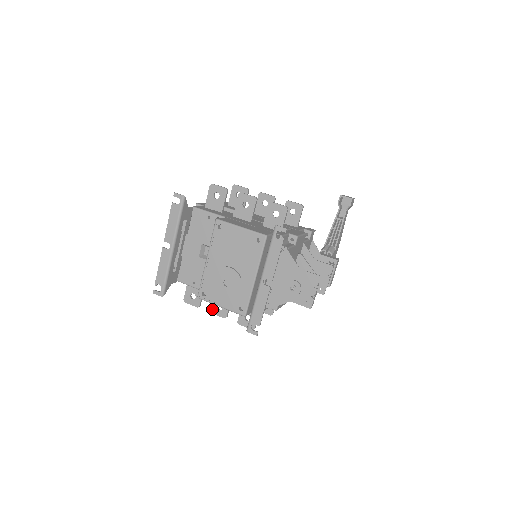
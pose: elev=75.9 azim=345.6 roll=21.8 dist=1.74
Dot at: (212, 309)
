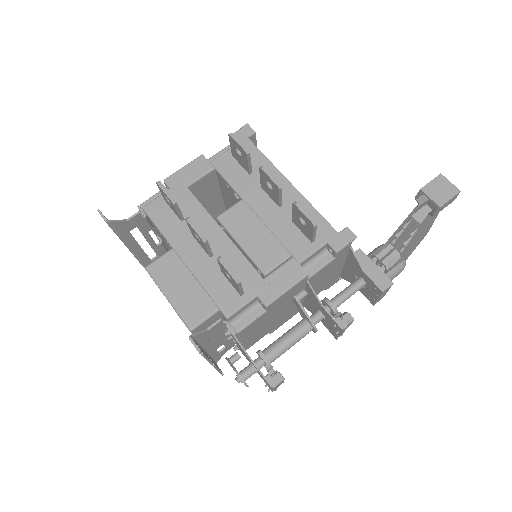
Dot at: occluded
